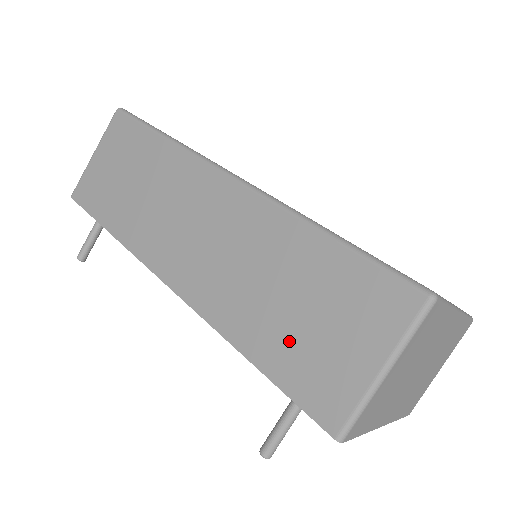
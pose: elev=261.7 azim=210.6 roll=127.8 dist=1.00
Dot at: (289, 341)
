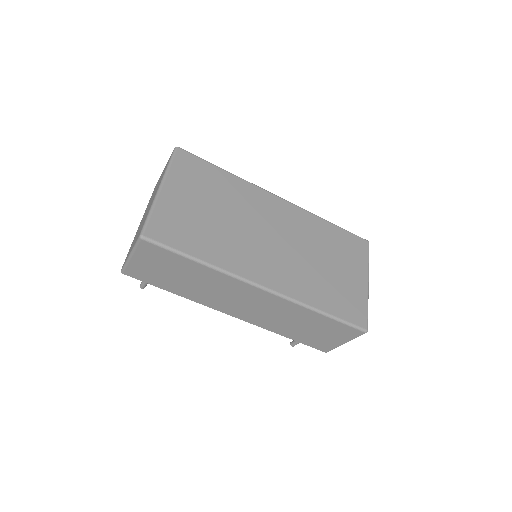
Dot at: (306, 335)
